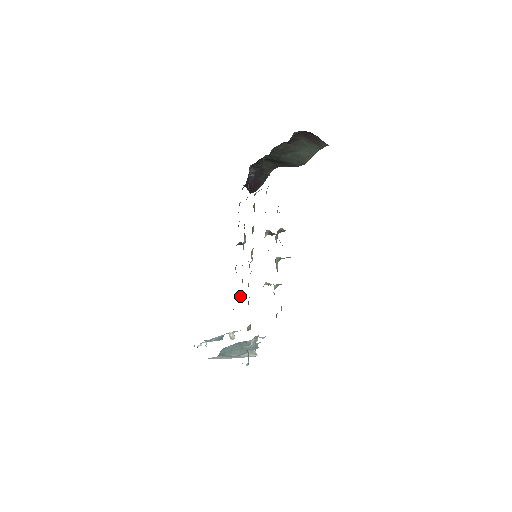
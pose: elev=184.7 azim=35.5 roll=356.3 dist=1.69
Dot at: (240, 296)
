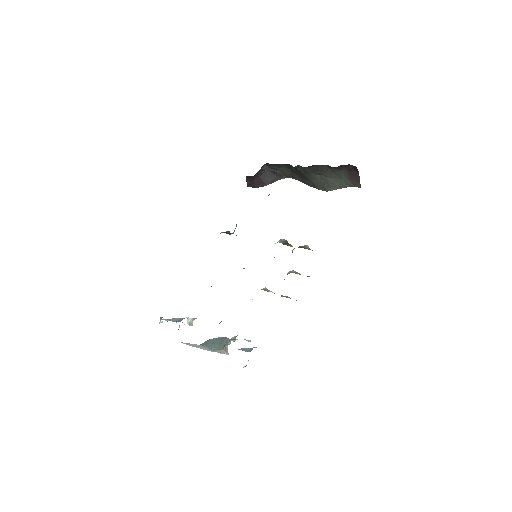
Dot at: occluded
